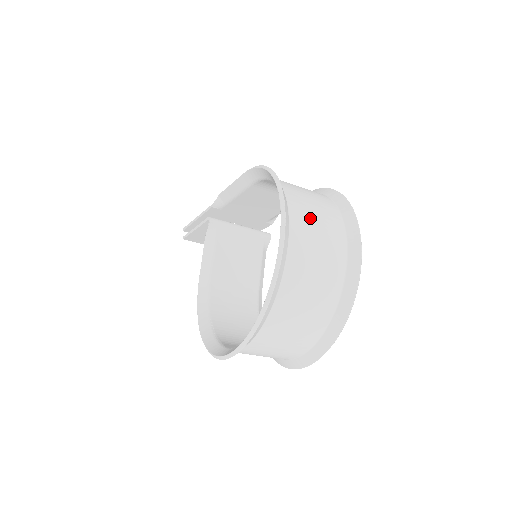
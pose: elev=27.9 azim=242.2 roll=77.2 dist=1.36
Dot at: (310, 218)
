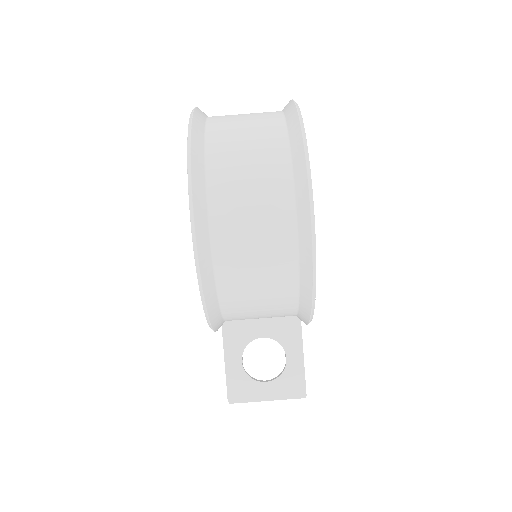
Dot at: occluded
